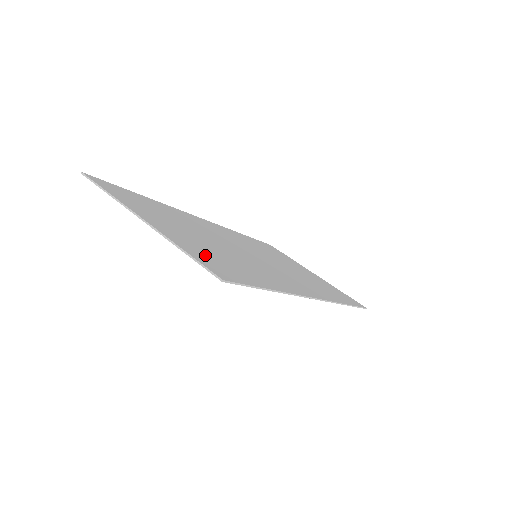
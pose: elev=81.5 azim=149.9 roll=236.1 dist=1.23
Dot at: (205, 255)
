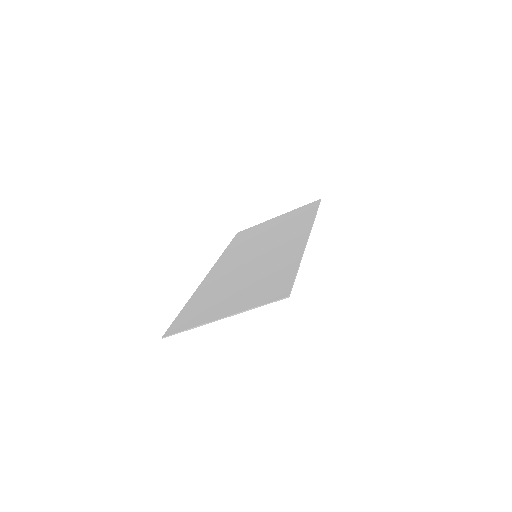
Dot at: (261, 295)
